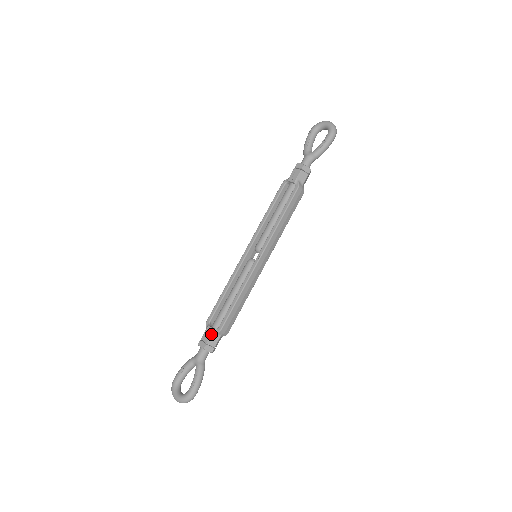
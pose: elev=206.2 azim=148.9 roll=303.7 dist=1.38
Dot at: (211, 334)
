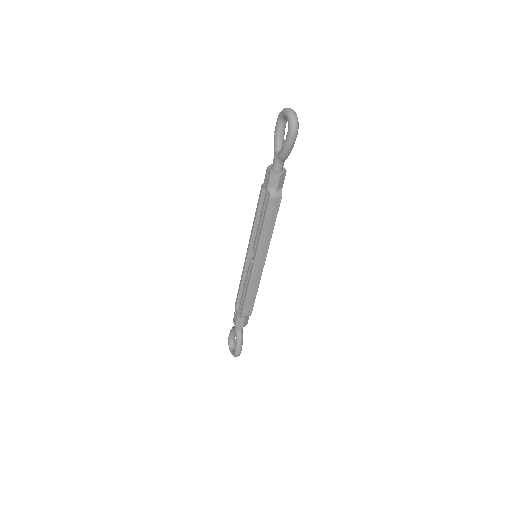
Dot at: (237, 317)
